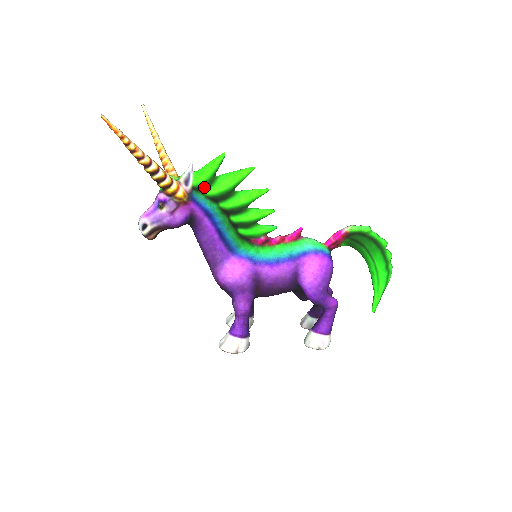
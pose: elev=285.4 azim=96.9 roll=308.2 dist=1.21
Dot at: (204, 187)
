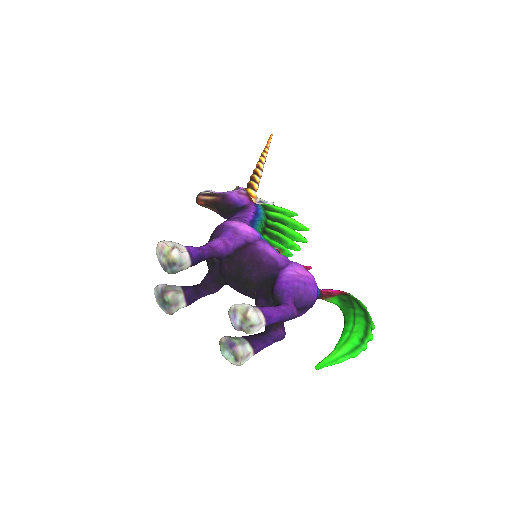
Dot at: (269, 210)
